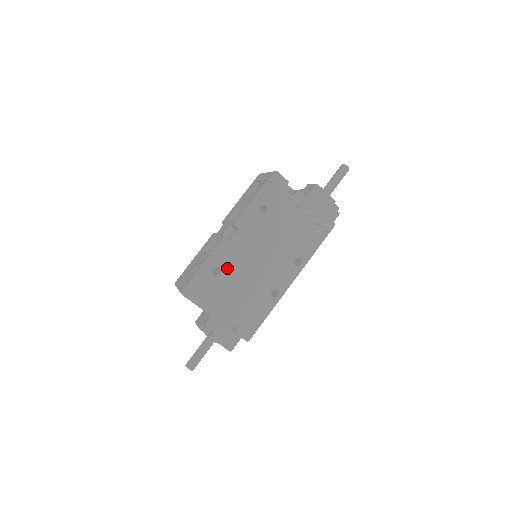
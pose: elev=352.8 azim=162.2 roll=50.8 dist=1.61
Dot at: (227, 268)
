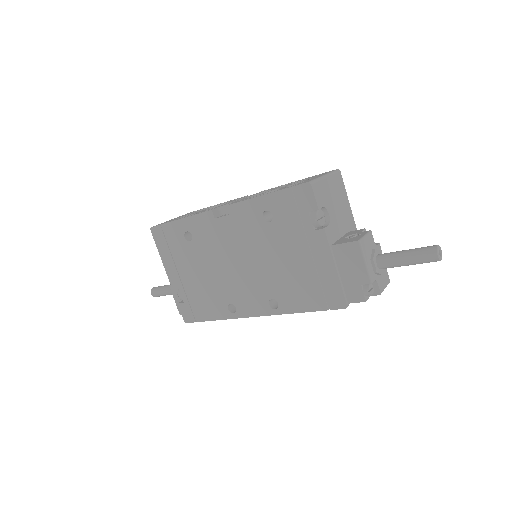
Dot at: (199, 242)
